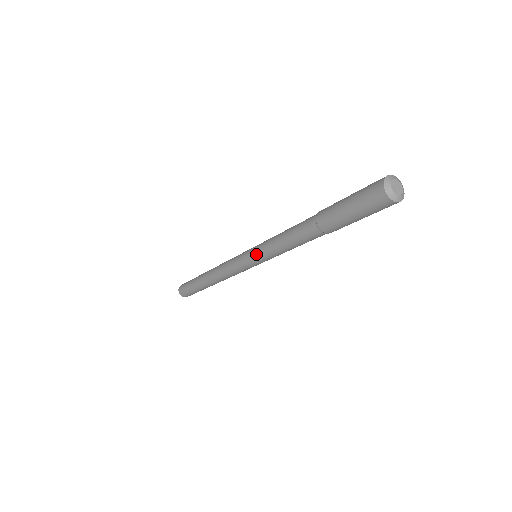
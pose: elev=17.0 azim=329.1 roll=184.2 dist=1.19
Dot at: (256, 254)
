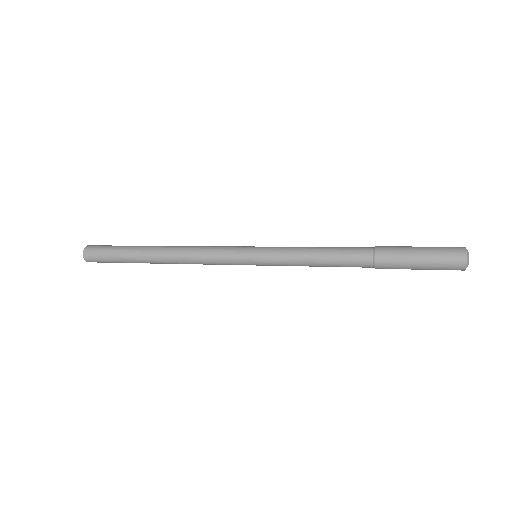
Dot at: (269, 265)
